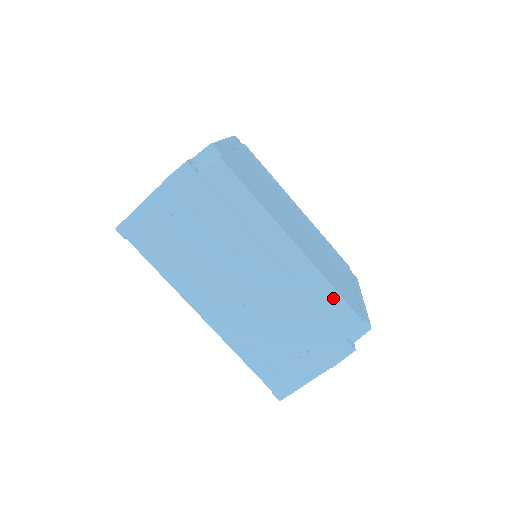
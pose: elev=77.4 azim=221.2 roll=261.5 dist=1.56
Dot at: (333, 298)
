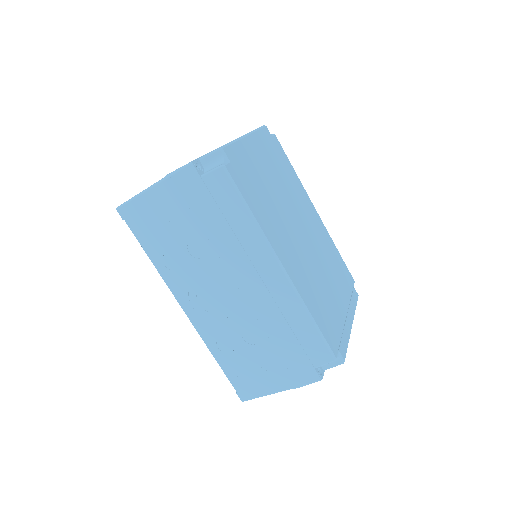
Dot at: (310, 327)
